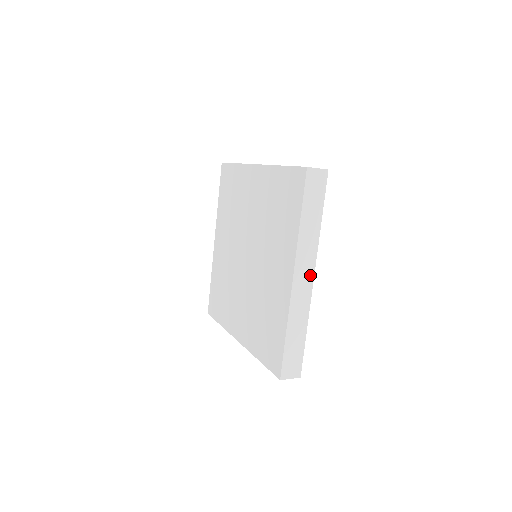
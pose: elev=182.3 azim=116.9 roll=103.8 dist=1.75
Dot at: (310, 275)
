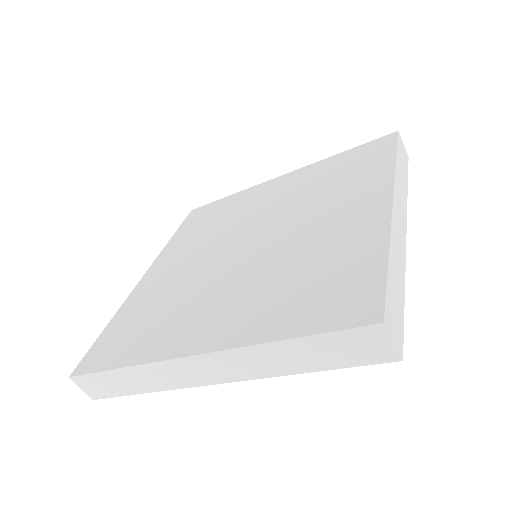
Dot at: (404, 221)
